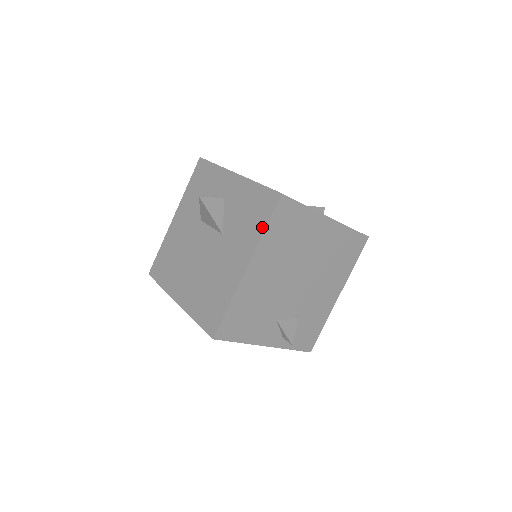
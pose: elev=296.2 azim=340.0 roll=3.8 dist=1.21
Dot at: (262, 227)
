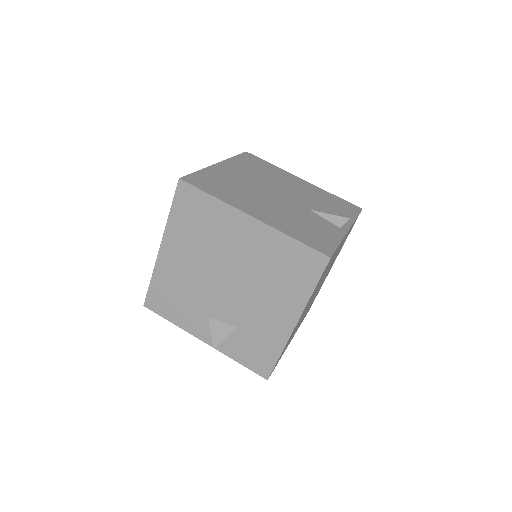
Dot at: (172, 211)
